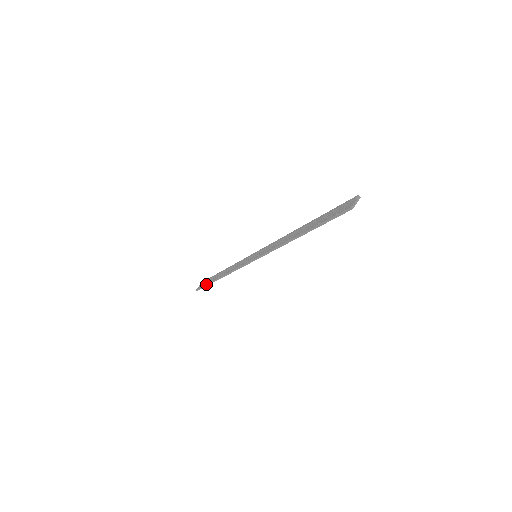
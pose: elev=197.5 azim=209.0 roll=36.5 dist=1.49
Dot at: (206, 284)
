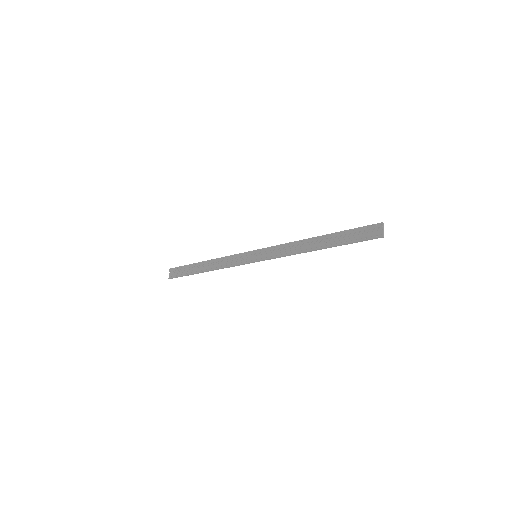
Dot at: (185, 275)
